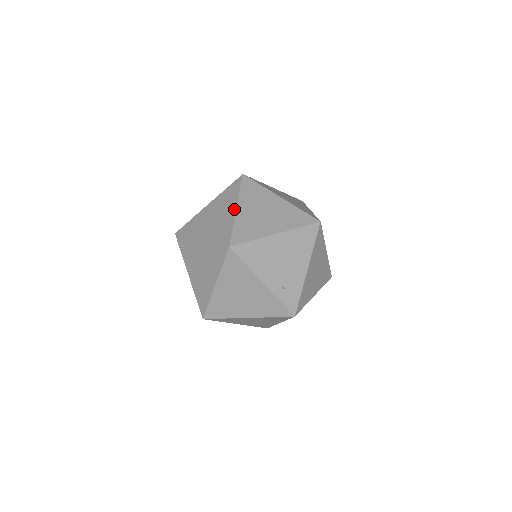
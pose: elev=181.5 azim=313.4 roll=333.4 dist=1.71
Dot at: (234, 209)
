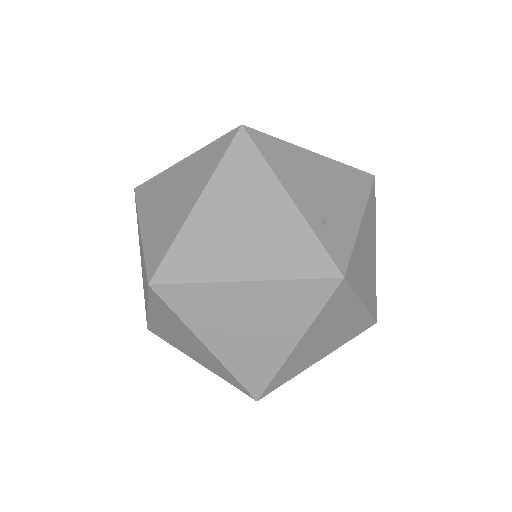
Dot at: occluded
